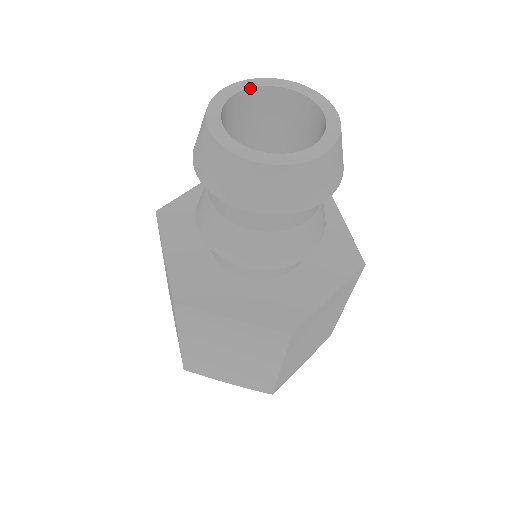
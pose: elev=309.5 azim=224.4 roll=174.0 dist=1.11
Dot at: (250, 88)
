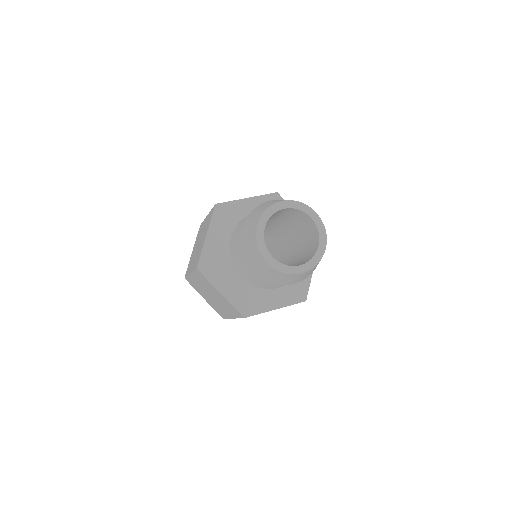
Dot at: (268, 219)
